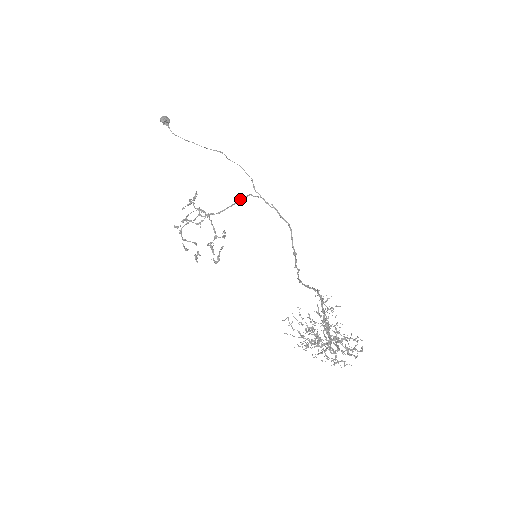
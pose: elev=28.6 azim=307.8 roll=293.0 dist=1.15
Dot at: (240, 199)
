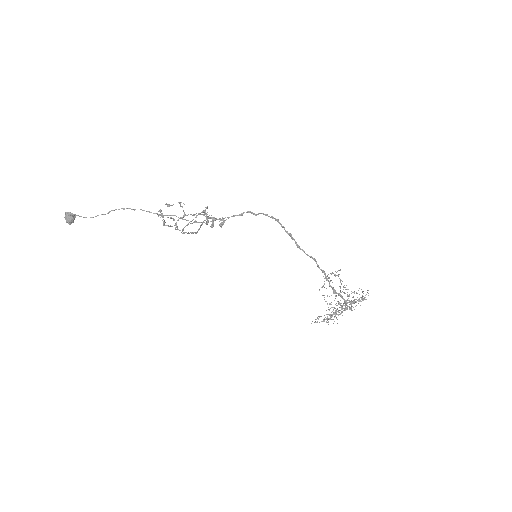
Dot at: (200, 227)
